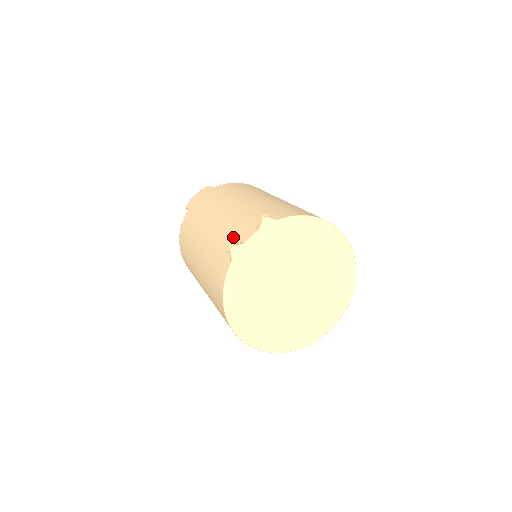
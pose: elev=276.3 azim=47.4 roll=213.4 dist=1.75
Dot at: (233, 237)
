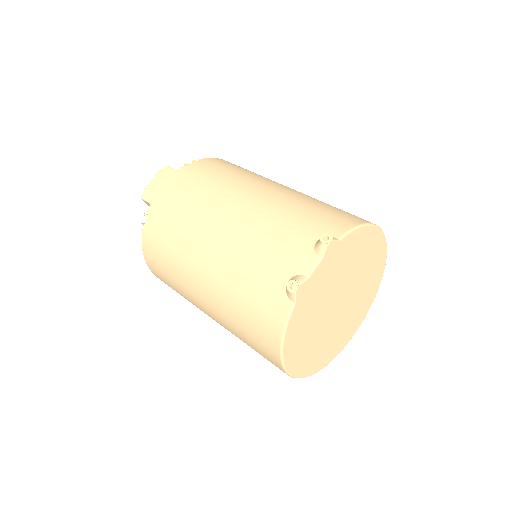
Dot at: (278, 264)
